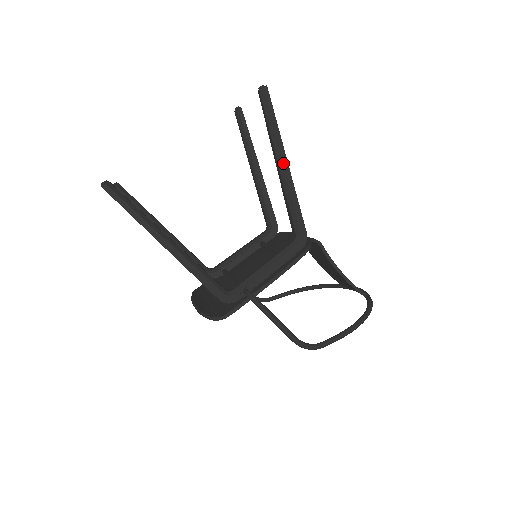
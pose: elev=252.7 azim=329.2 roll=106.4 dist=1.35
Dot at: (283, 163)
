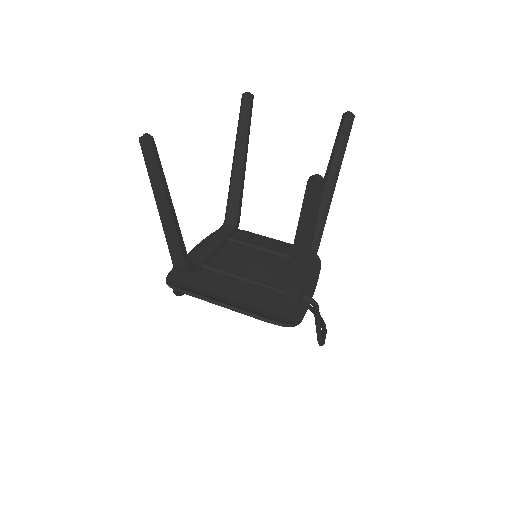
Dot at: occluded
